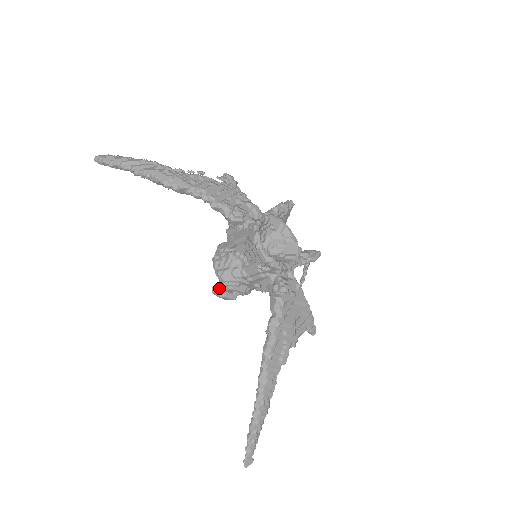
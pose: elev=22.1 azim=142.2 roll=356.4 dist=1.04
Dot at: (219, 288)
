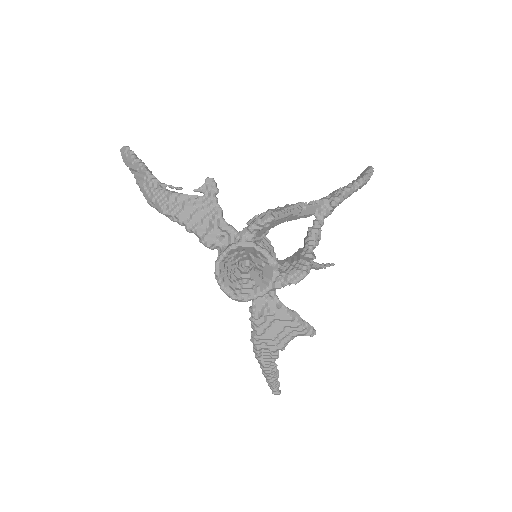
Dot at: occluded
